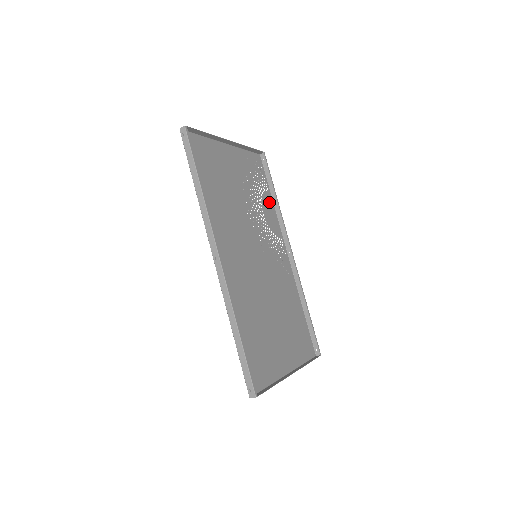
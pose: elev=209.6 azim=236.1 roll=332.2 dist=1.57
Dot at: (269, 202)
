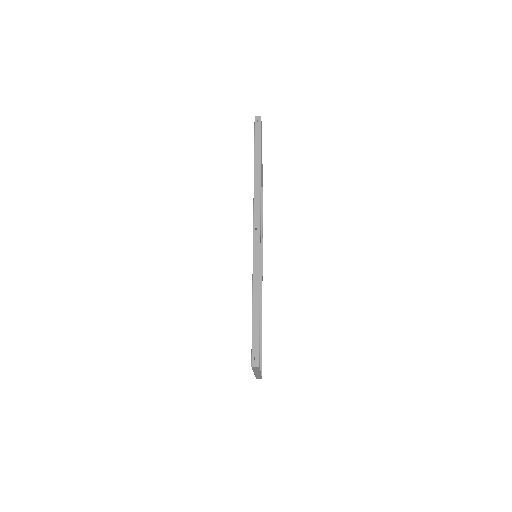
Dot at: occluded
